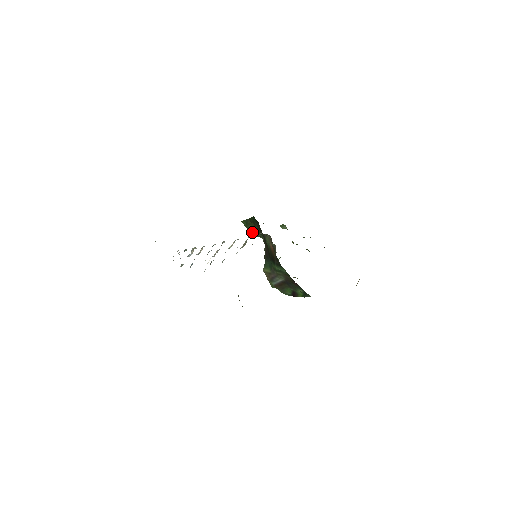
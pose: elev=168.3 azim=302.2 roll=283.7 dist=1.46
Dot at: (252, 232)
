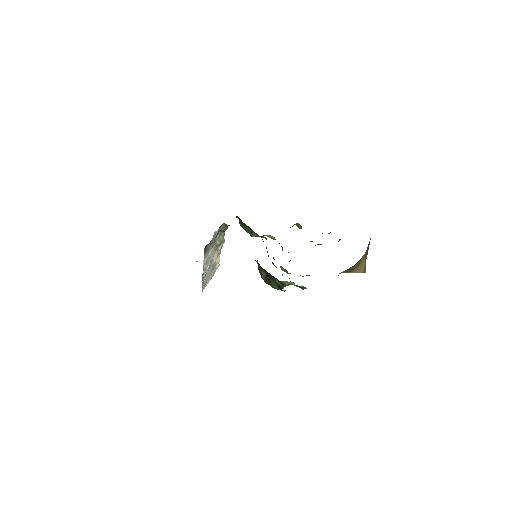
Dot at: (249, 232)
